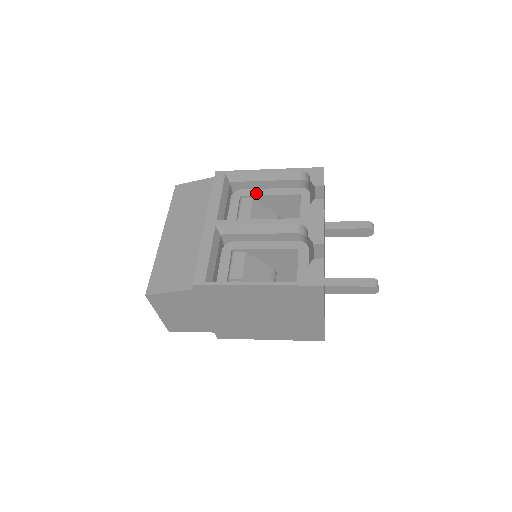
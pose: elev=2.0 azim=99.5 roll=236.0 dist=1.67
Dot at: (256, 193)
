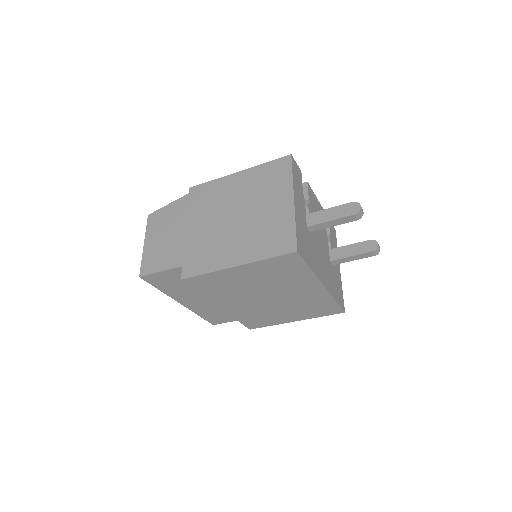
Dot at: occluded
